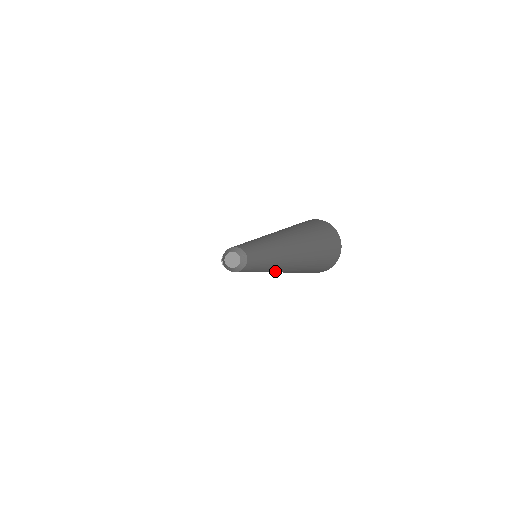
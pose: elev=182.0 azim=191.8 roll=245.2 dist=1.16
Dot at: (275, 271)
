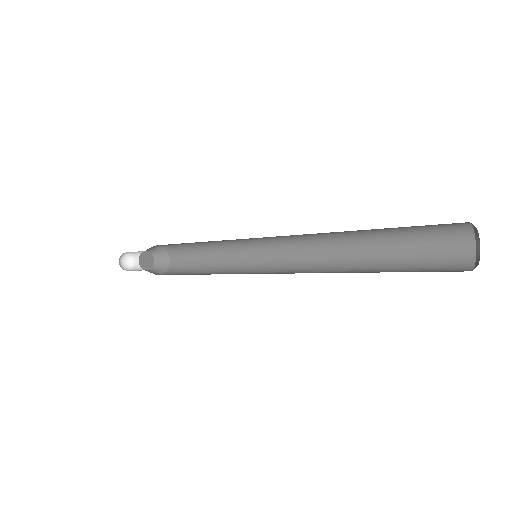
Dot at: (320, 267)
